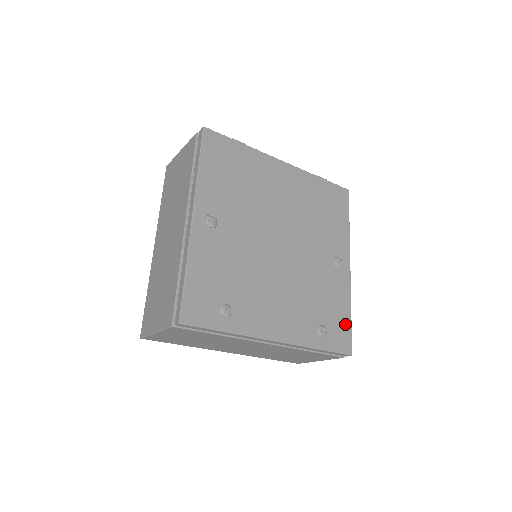
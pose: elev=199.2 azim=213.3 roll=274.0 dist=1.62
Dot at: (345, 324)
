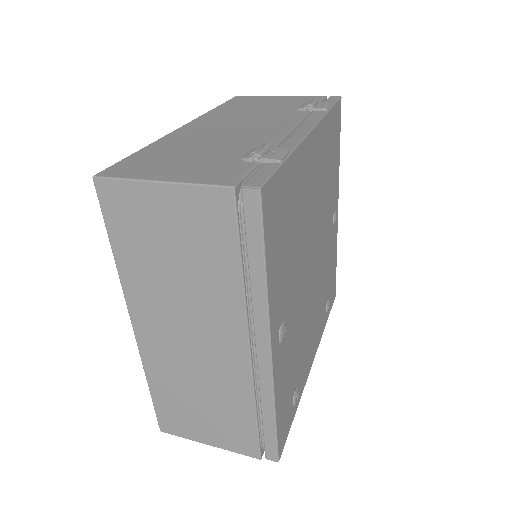
Dot at: (334, 276)
